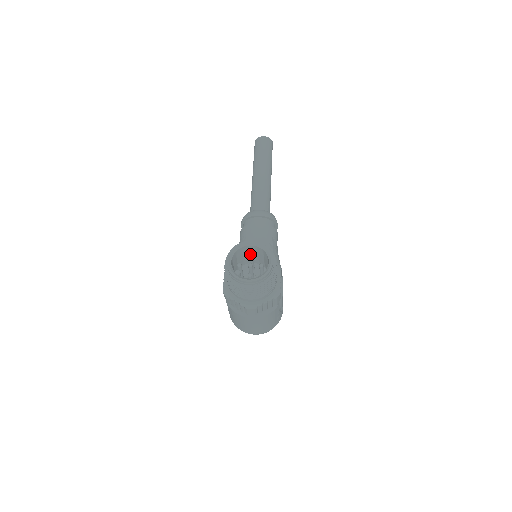
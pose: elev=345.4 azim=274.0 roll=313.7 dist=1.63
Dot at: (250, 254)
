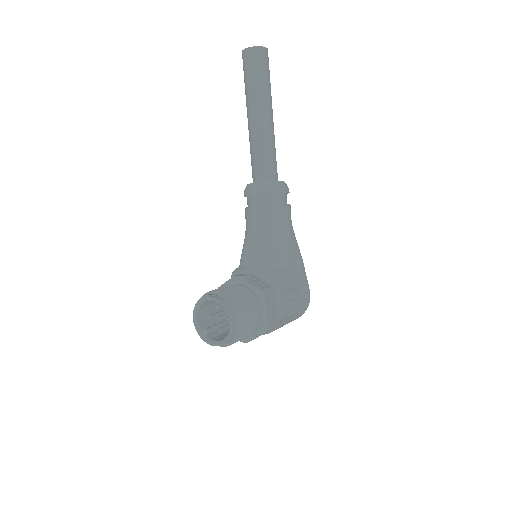
Dot at: (215, 307)
